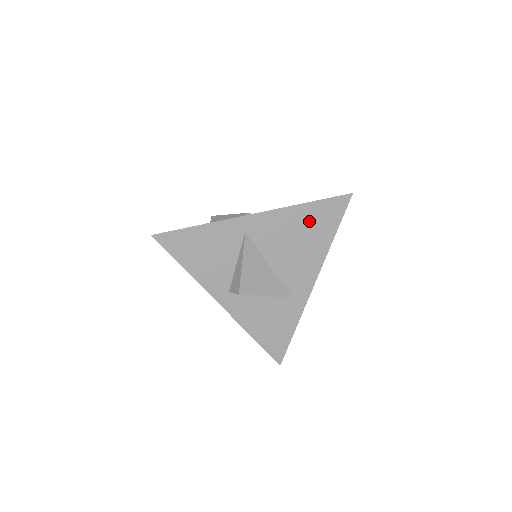
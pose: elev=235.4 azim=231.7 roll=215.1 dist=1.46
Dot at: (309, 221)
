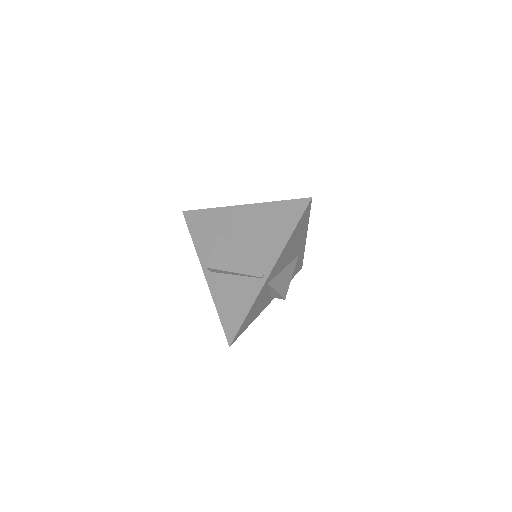
Dot at: (295, 236)
